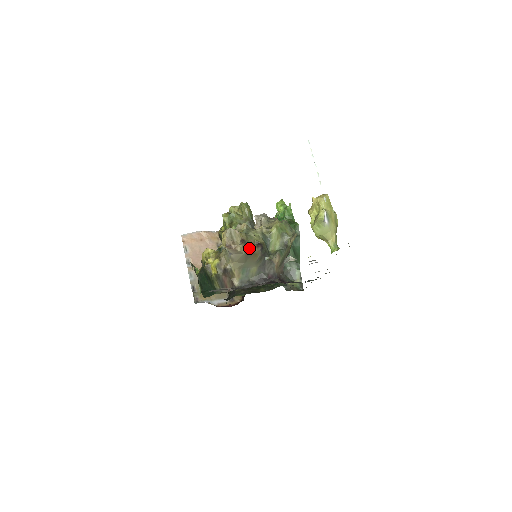
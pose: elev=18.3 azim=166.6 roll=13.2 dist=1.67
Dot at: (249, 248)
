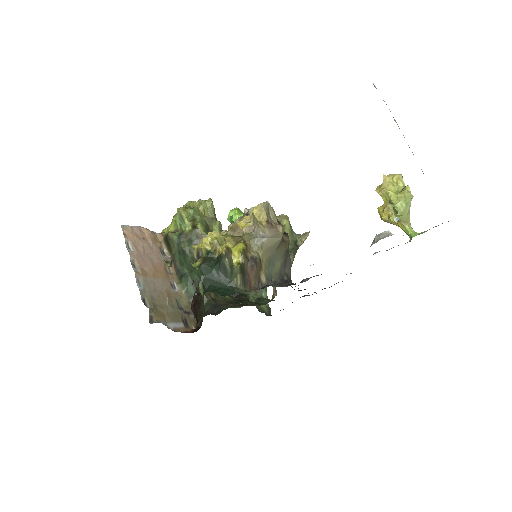
Dot at: occluded
